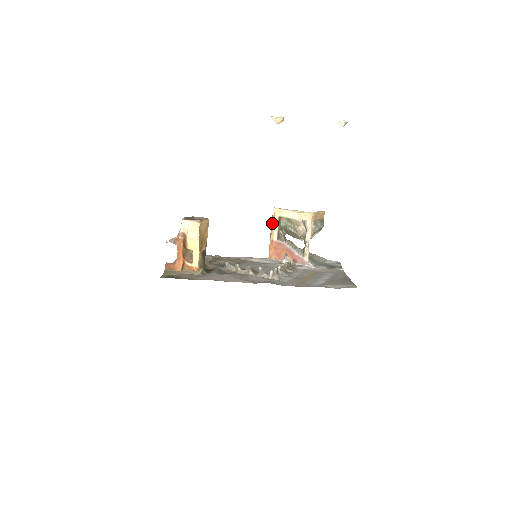
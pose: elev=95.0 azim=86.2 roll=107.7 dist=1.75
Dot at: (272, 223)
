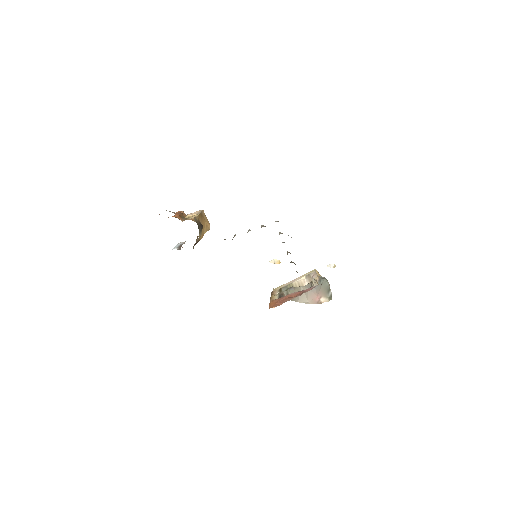
Dot at: (272, 293)
